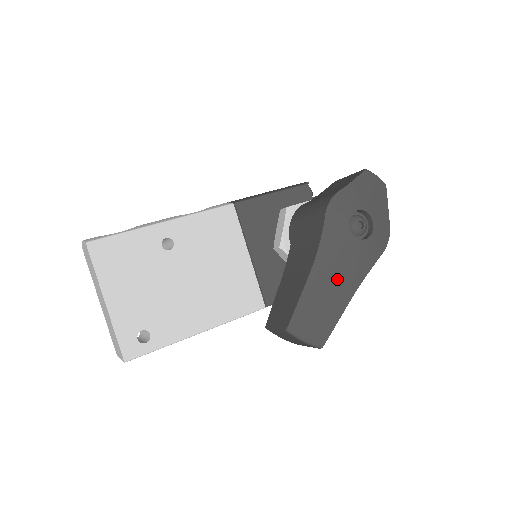
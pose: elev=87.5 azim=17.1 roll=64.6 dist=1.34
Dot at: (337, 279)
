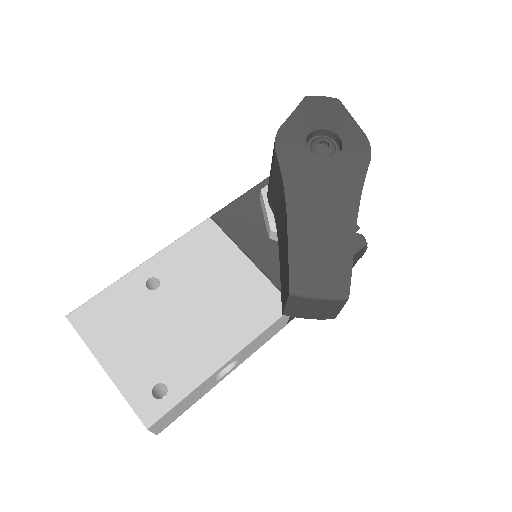
Dot at: (325, 210)
